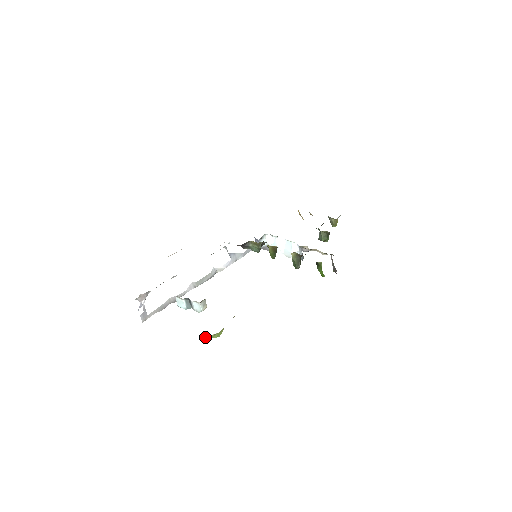
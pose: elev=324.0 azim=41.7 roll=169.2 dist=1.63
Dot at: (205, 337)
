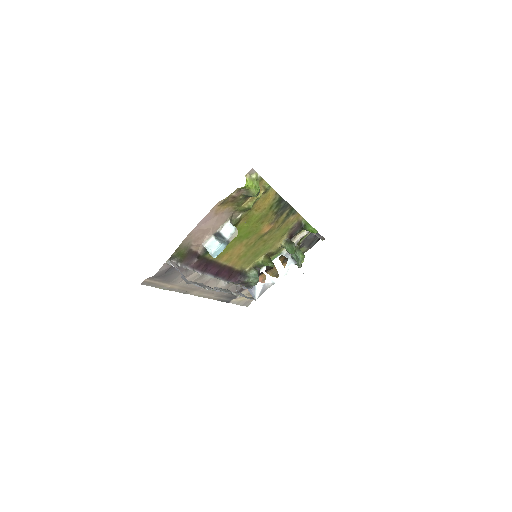
Dot at: (247, 175)
